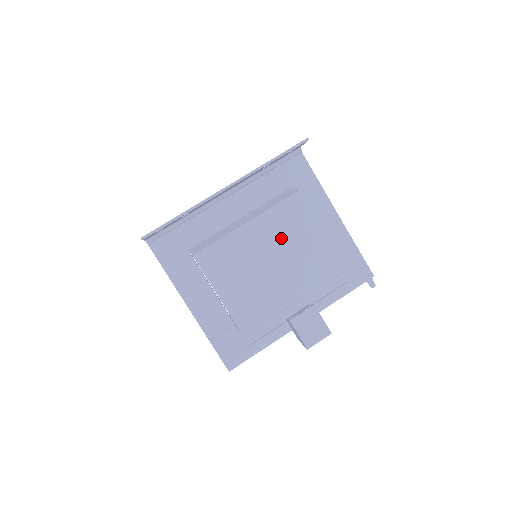
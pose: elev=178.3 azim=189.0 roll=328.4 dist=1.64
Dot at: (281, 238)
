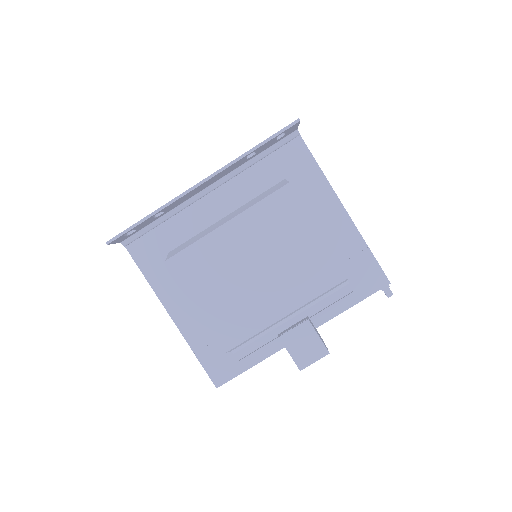
Dot at: (267, 241)
